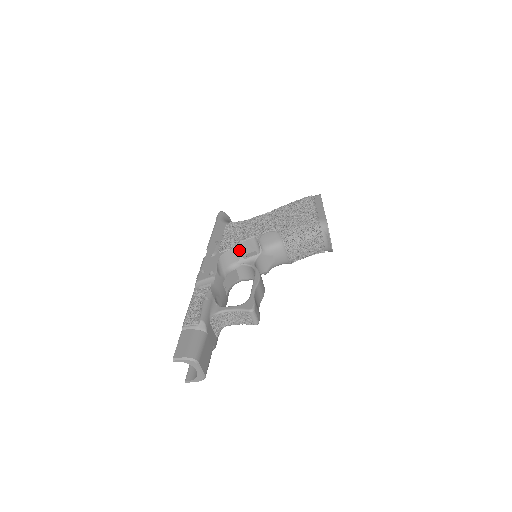
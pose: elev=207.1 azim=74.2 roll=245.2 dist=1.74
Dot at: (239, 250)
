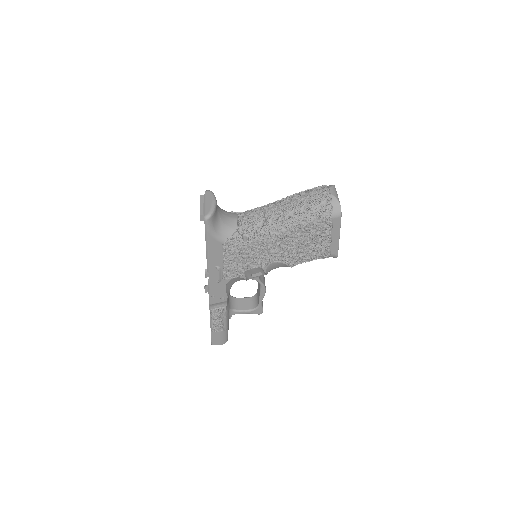
Dot at: occluded
